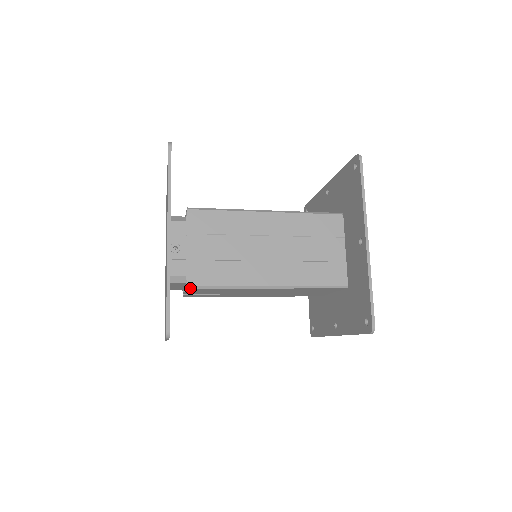
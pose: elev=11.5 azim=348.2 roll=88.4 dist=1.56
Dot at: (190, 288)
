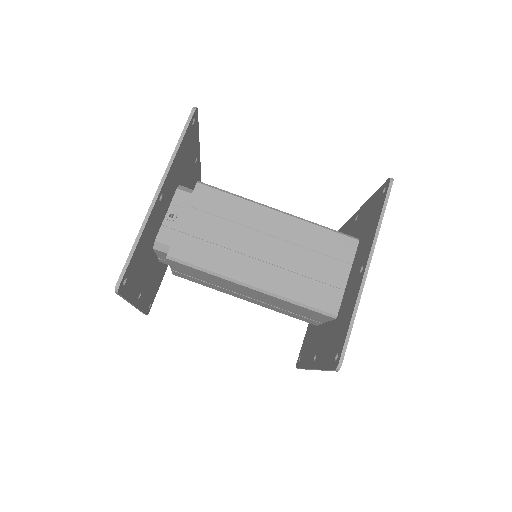
Dot at: (169, 259)
